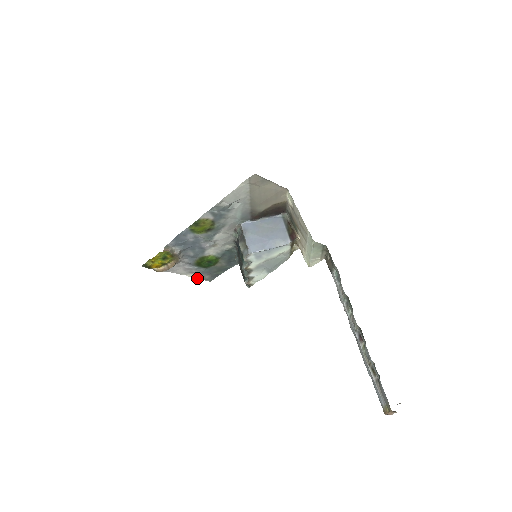
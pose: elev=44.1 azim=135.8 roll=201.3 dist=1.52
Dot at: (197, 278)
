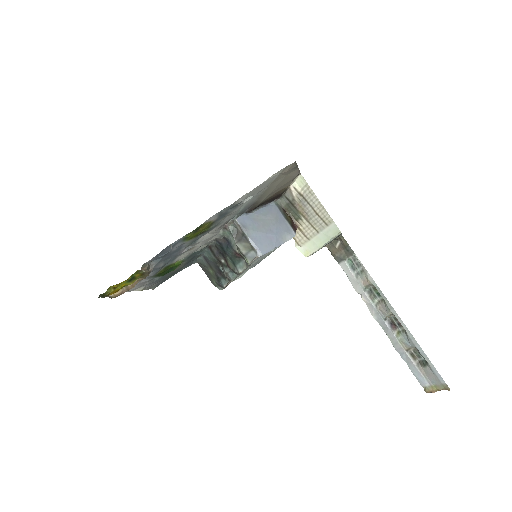
Dot at: occluded
